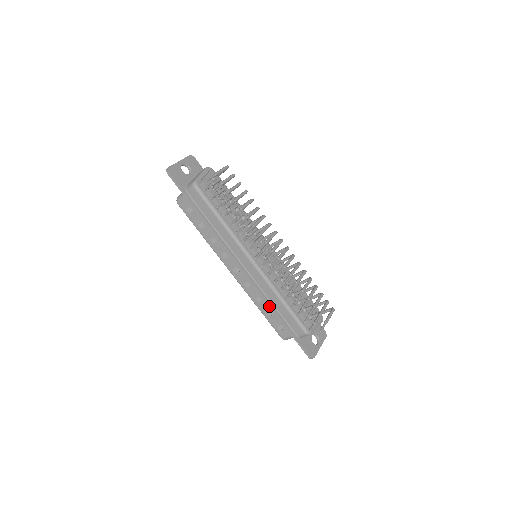
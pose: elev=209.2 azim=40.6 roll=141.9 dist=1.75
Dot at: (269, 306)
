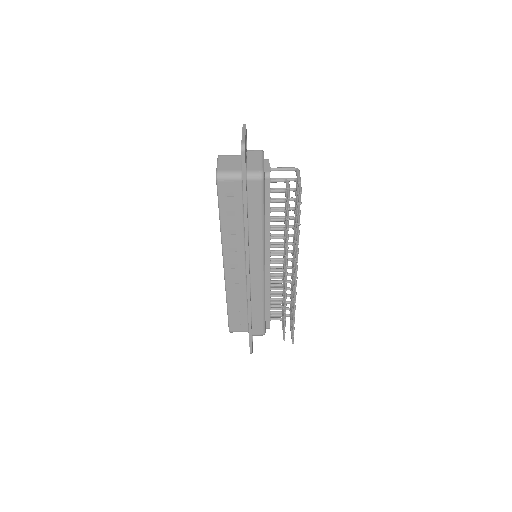
Dot at: (248, 307)
